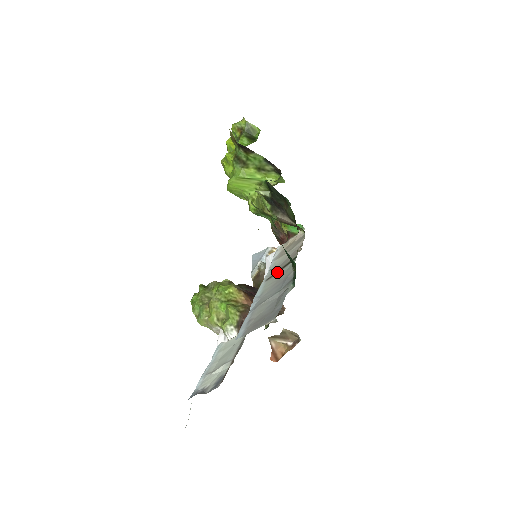
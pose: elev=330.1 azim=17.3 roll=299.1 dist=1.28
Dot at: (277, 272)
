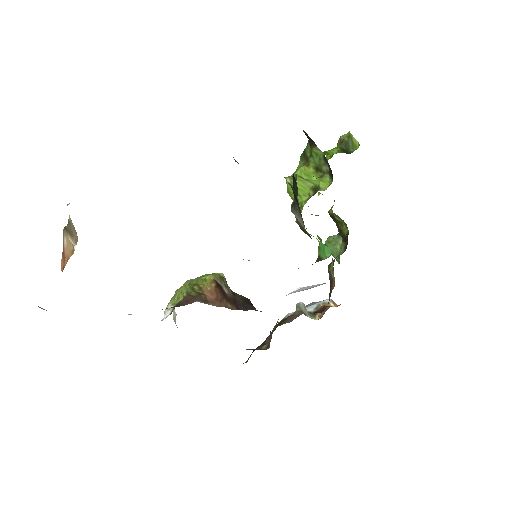
Dot at: occluded
